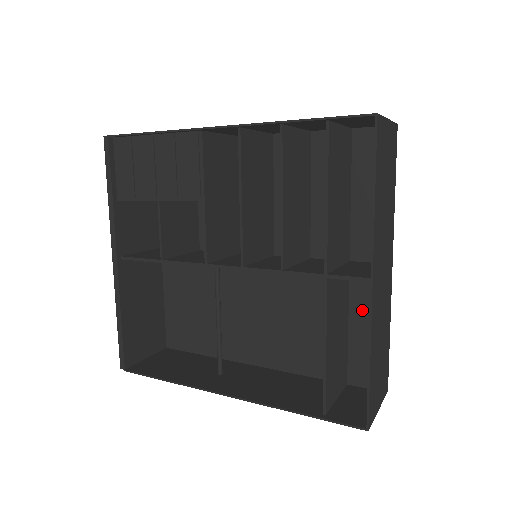
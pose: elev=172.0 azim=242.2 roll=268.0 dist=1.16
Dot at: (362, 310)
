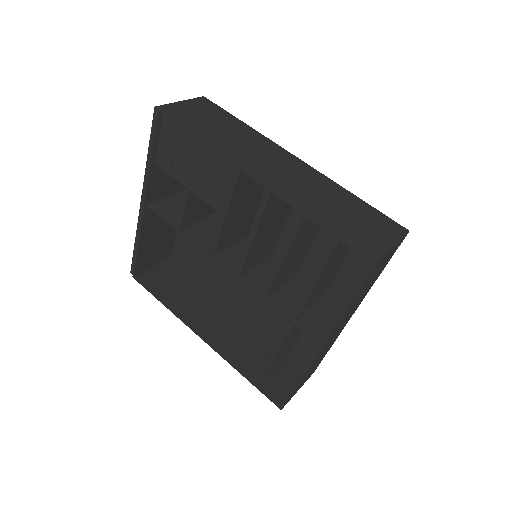
Dot at: occluded
